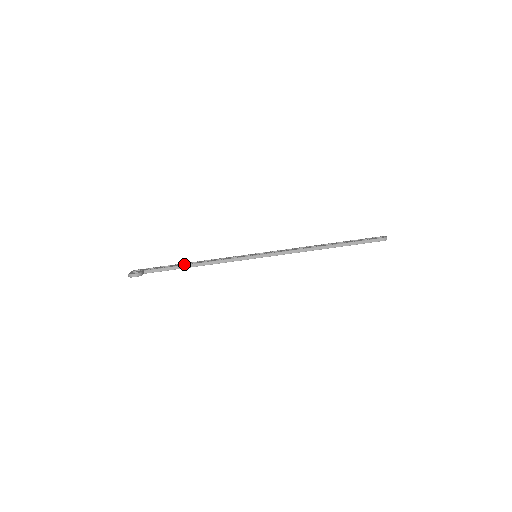
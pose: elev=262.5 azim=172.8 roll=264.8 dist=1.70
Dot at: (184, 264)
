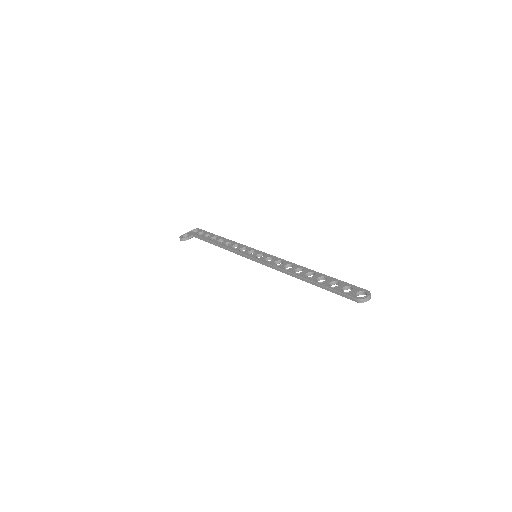
Dot at: (214, 239)
